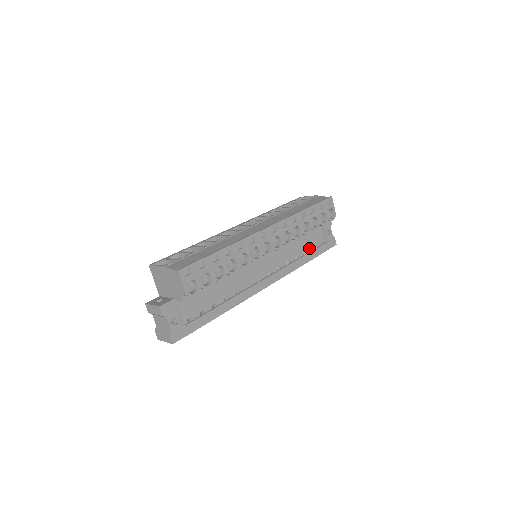
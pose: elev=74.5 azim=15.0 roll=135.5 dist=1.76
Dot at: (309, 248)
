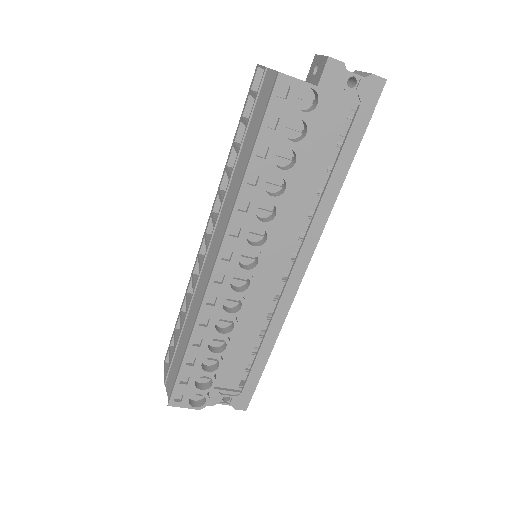
Dot at: (331, 153)
